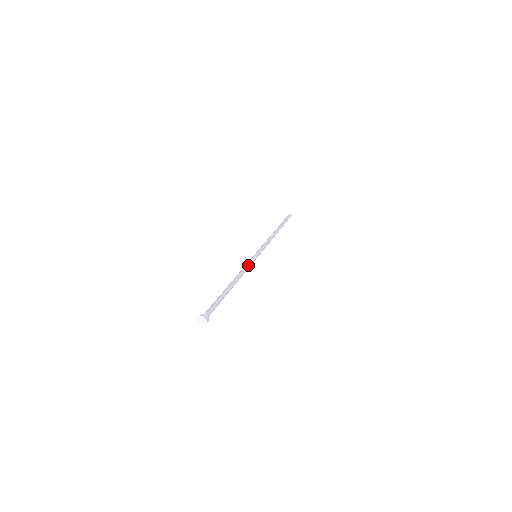
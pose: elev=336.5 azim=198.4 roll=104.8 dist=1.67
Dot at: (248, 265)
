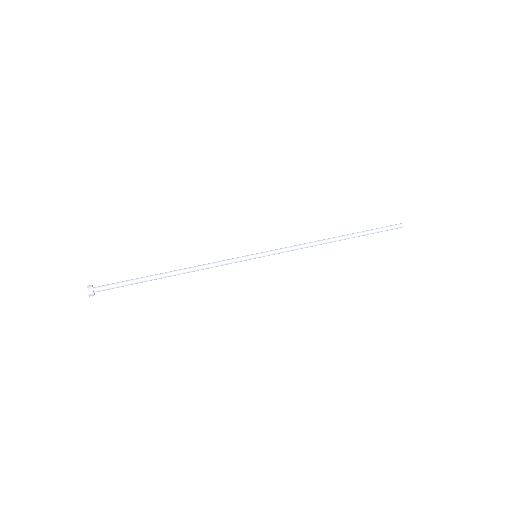
Dot at: (224, 262)
